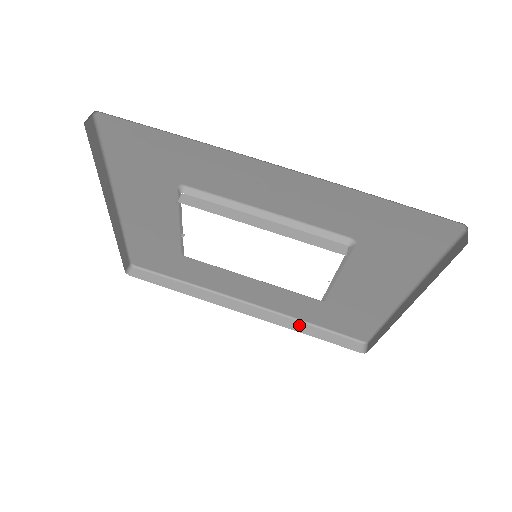
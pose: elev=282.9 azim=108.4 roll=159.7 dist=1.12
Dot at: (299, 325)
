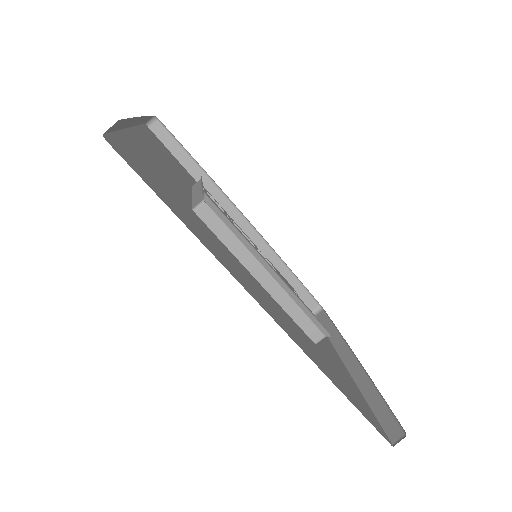
Dot at: (279, 264)
